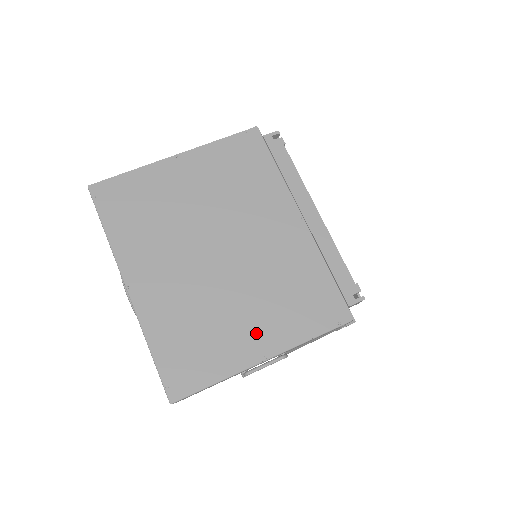
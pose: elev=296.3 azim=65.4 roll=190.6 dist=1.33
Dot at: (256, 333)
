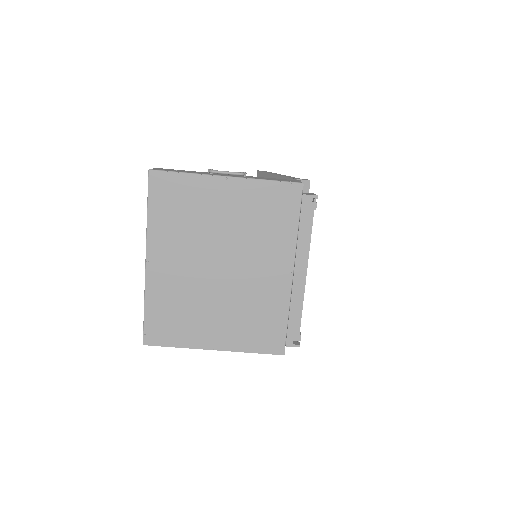
Dot at: (216, 332)
